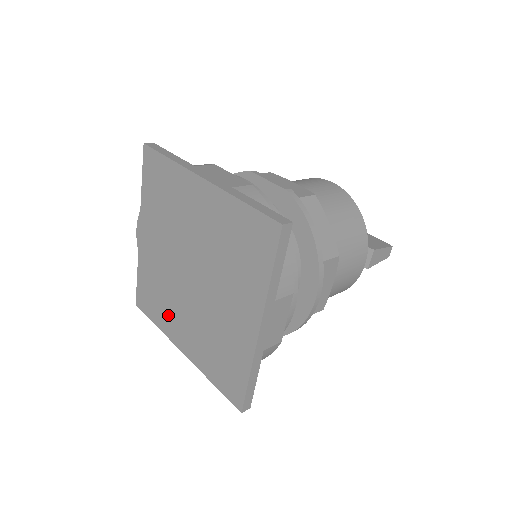
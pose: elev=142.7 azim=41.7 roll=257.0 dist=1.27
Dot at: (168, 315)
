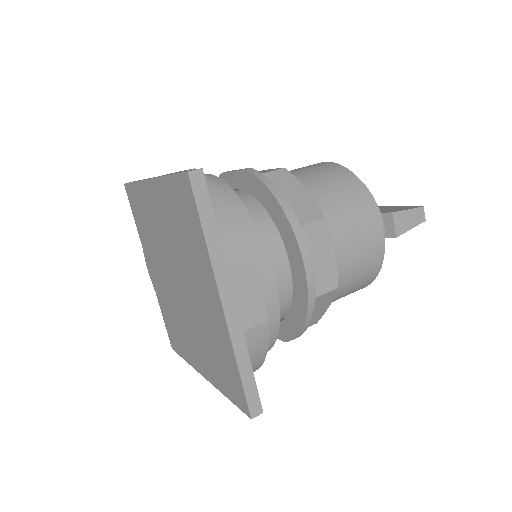
Dot at: (185, 342)
